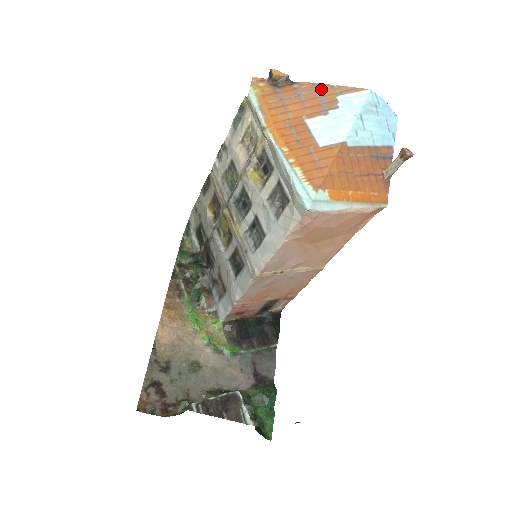
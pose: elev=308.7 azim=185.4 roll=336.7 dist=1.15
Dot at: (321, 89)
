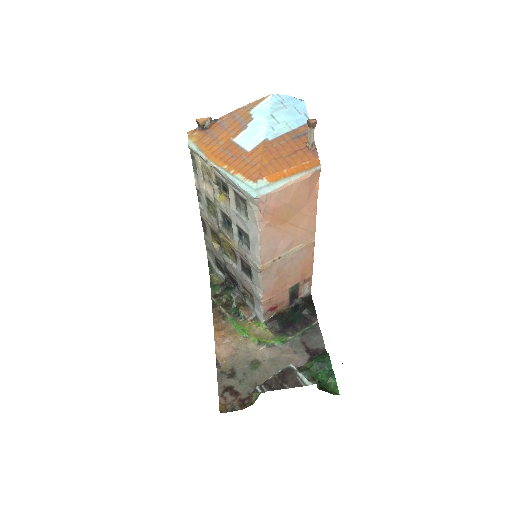
Dot at: (237, 113)
